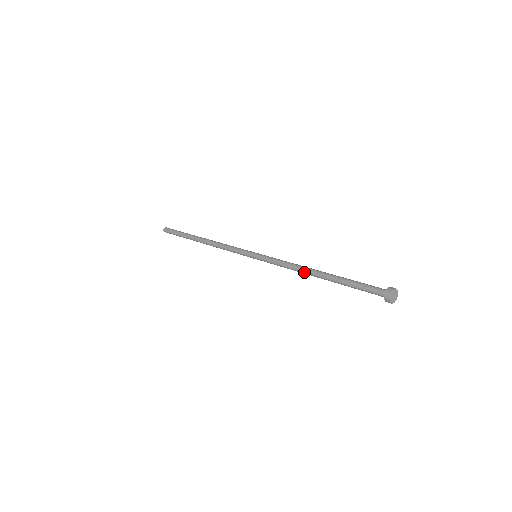
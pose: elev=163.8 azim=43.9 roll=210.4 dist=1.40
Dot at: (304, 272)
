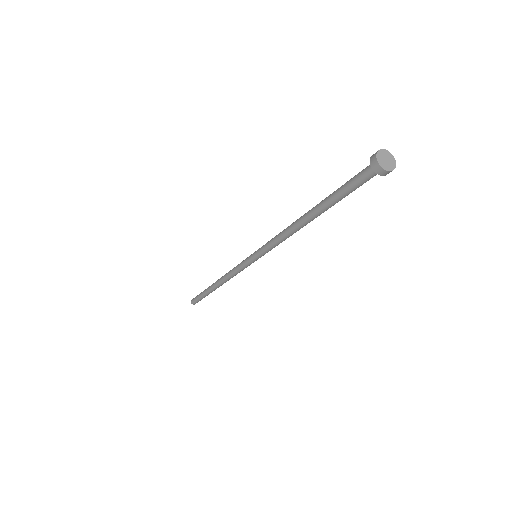
Dot at: (296, 229)
